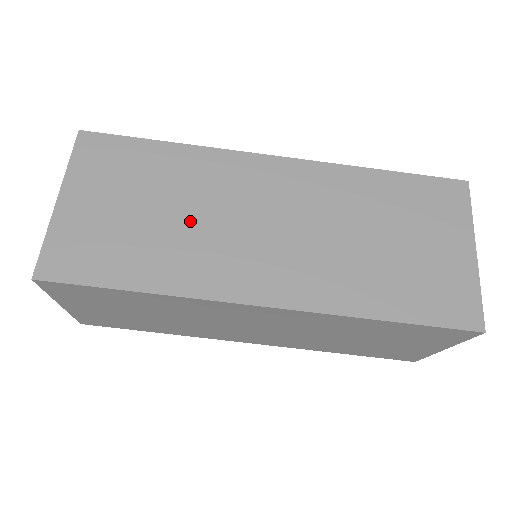
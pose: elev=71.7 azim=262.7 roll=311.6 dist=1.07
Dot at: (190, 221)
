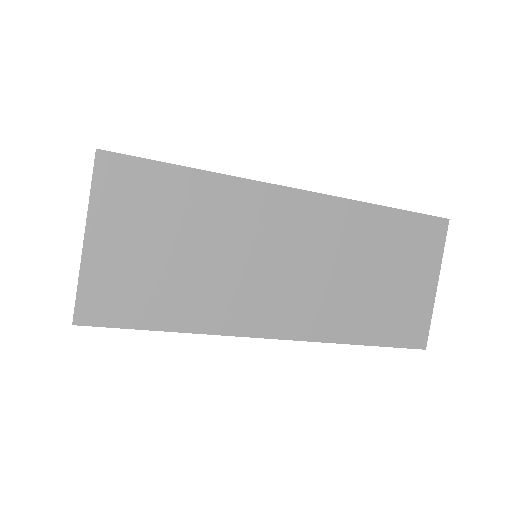
Dot at: (217, 261)
